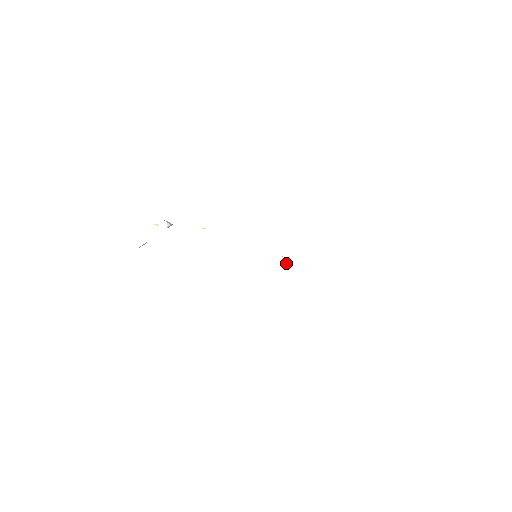
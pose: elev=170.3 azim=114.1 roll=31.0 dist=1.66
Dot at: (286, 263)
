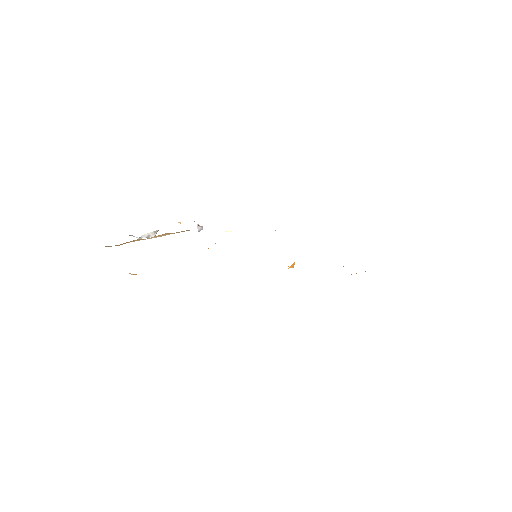
Dot at: (290, 267)
